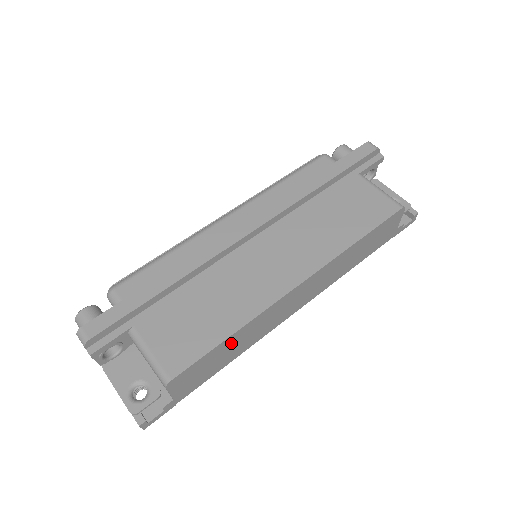
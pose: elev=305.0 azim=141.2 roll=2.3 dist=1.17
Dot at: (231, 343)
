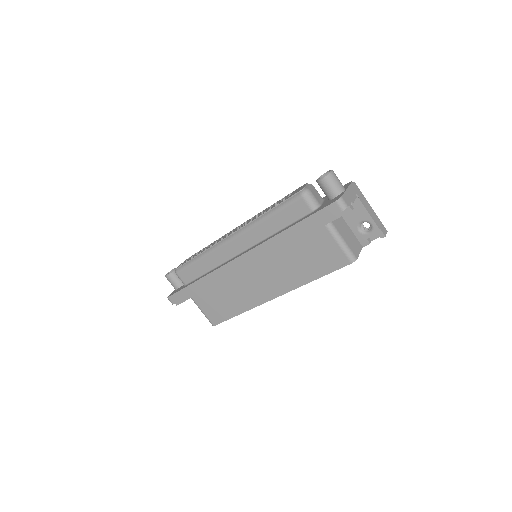
Dot at: occluded
